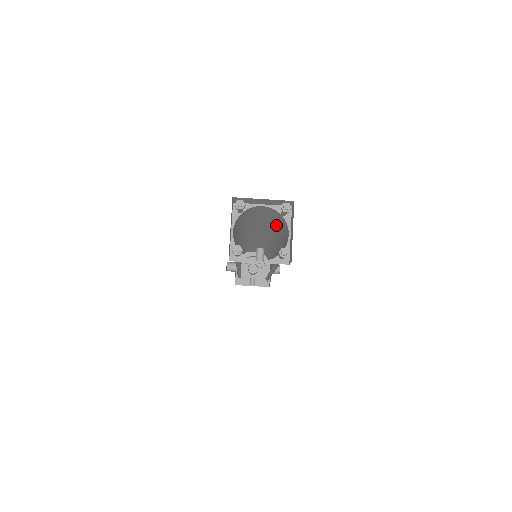
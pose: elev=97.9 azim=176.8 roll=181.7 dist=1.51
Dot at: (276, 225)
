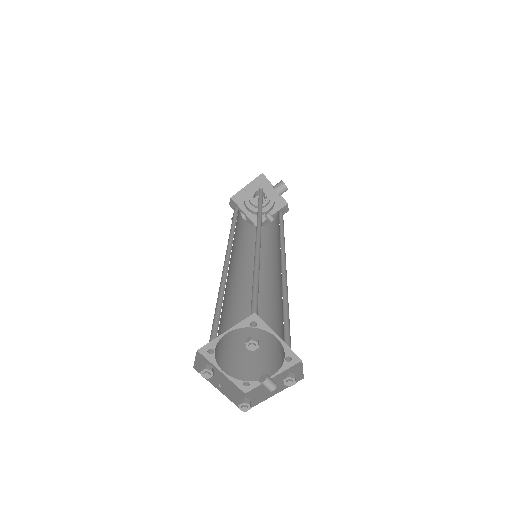
Dot at: (253, 289)
